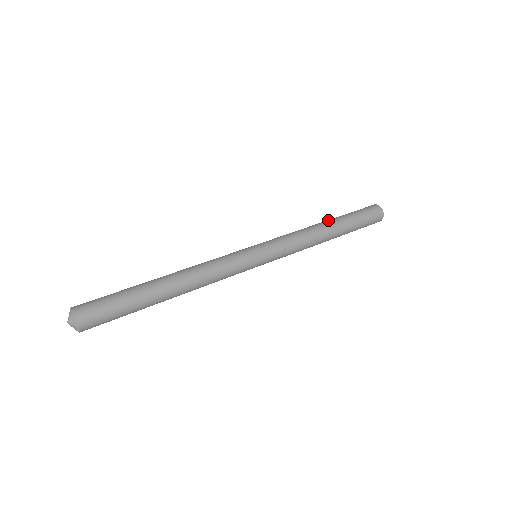
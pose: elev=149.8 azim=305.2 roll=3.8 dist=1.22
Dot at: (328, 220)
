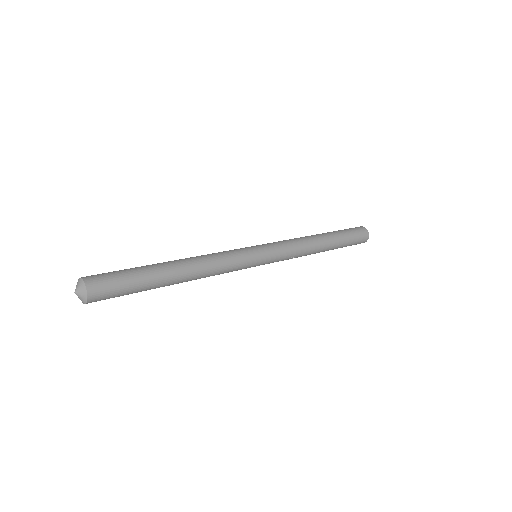
Dot at: occluded
